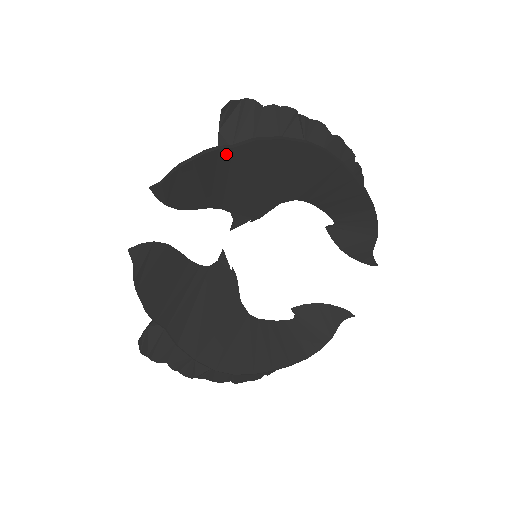
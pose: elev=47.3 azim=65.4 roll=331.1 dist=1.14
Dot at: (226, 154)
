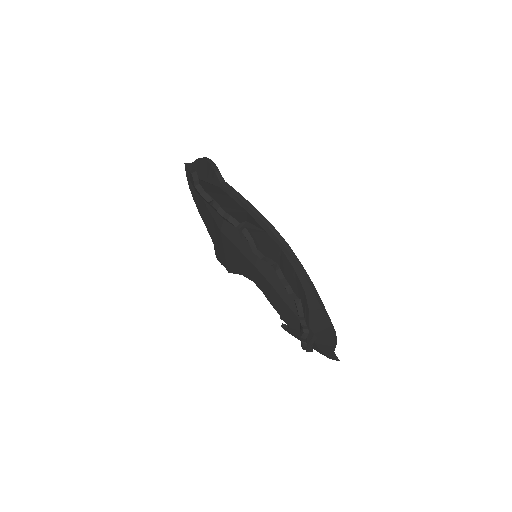
Dot at: occluded
